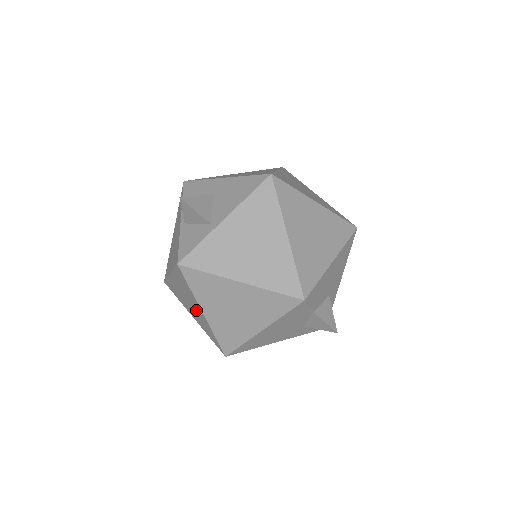
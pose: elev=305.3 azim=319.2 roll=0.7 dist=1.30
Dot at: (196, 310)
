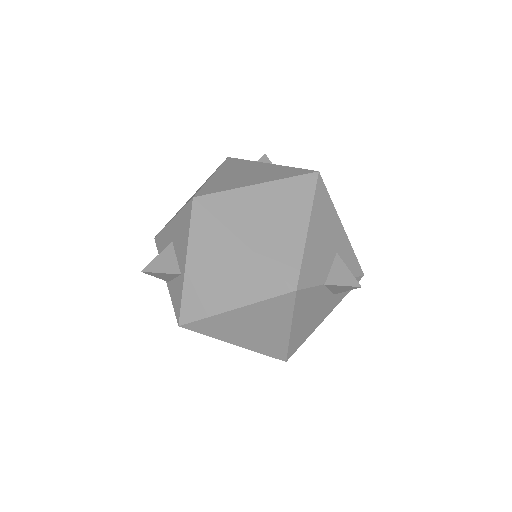
Dot at: occluded
